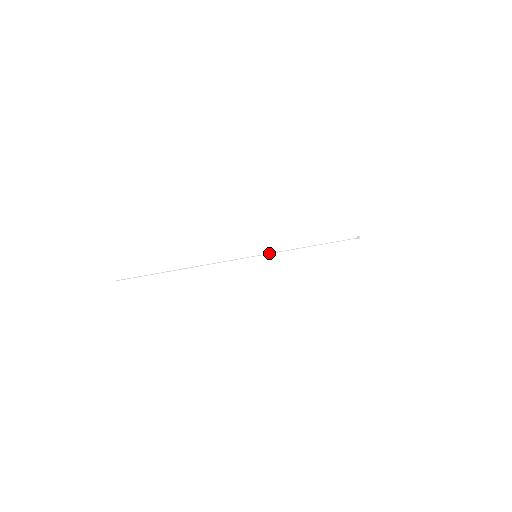
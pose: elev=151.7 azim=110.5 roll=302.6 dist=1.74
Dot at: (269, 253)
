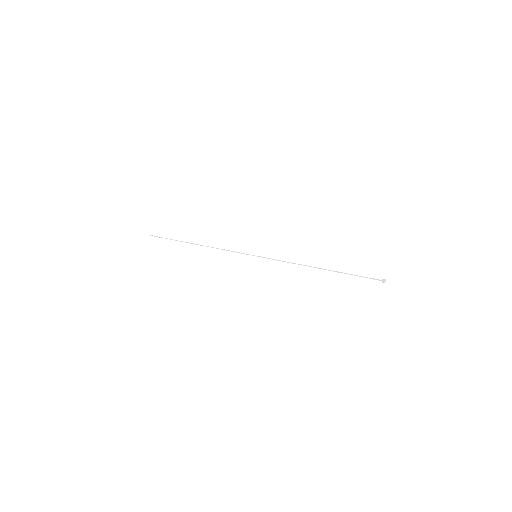
Dot at: (269, 258)
